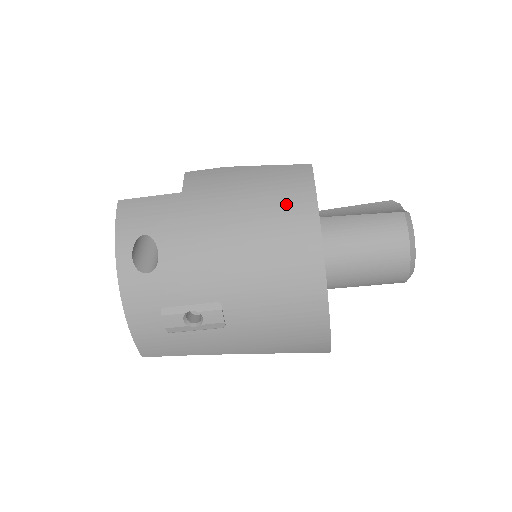
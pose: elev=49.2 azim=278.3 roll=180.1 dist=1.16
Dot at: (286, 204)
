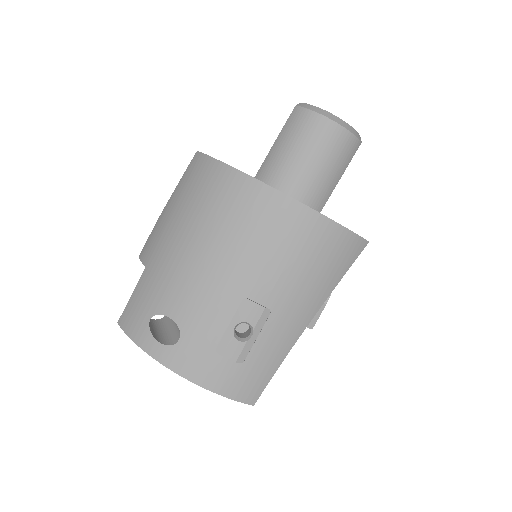
Dot at: (206, 188)
